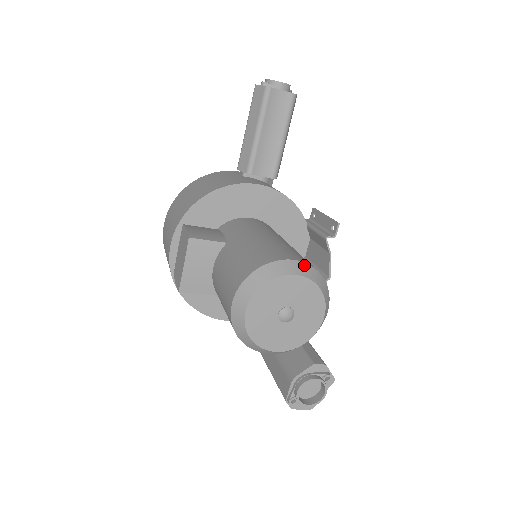
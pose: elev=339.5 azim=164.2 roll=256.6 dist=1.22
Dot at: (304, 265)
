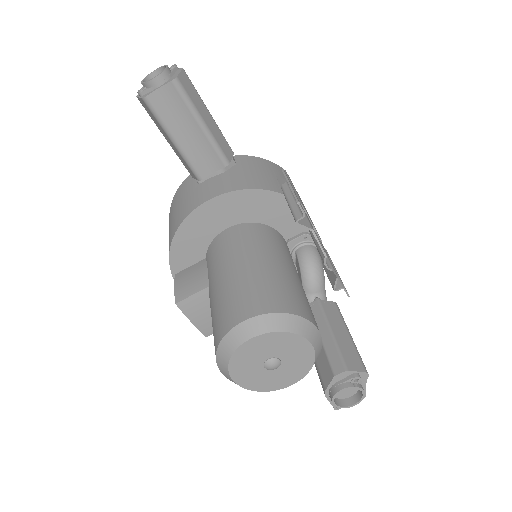
Dot at: (256, 320)
